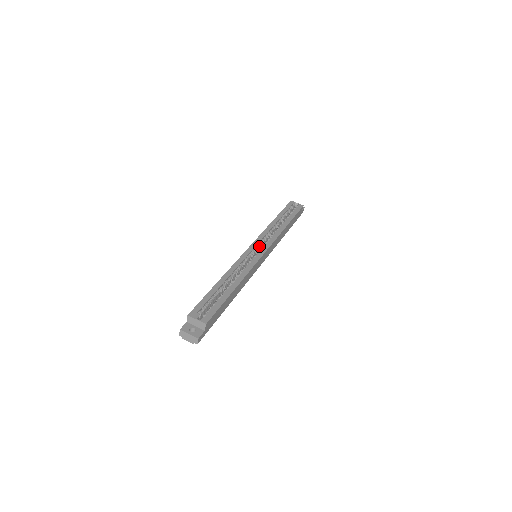
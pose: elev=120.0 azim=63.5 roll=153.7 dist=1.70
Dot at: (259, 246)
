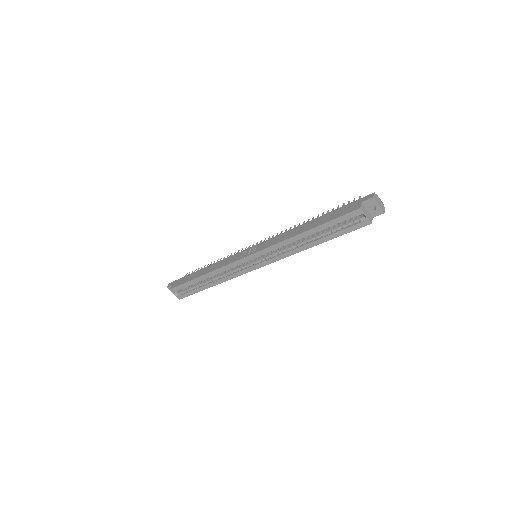
Dot at: (260, 256)
